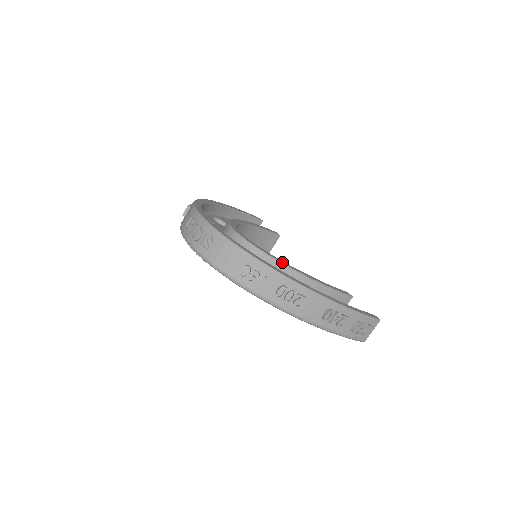
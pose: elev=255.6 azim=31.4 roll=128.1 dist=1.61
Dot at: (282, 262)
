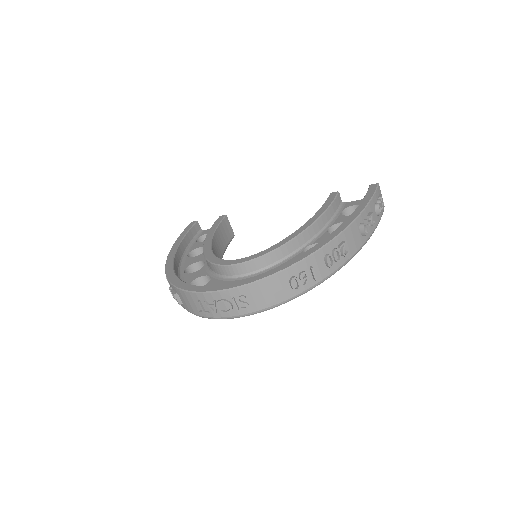
Dot at: (289, 239)
